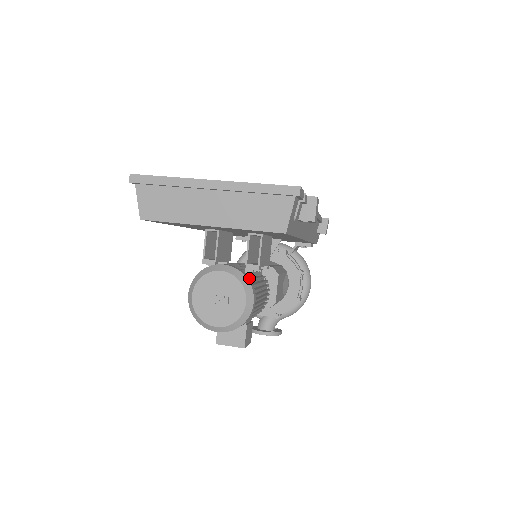
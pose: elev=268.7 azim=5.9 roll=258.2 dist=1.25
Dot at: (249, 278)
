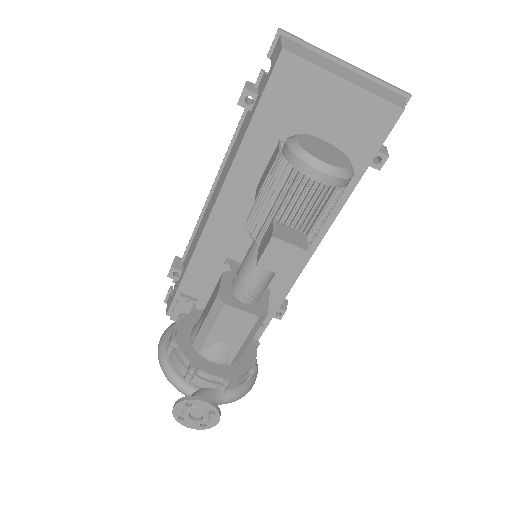
Dot at: occluded
